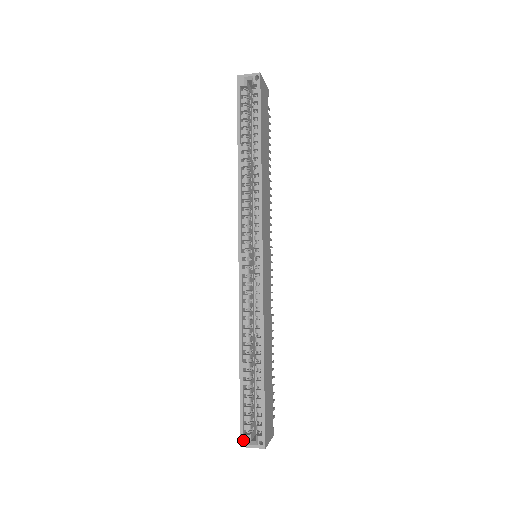
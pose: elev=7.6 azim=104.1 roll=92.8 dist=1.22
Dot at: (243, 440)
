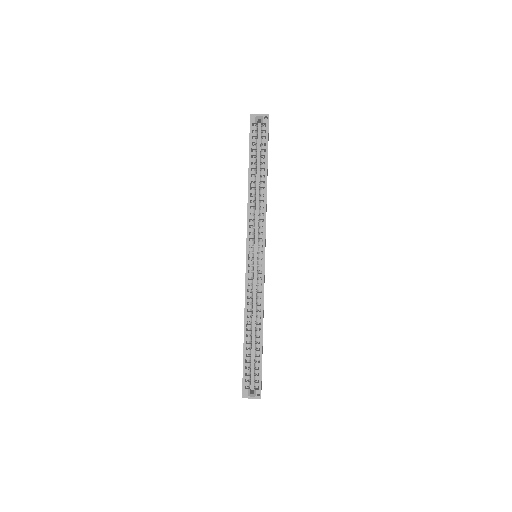
Dot at: (244, 393)
